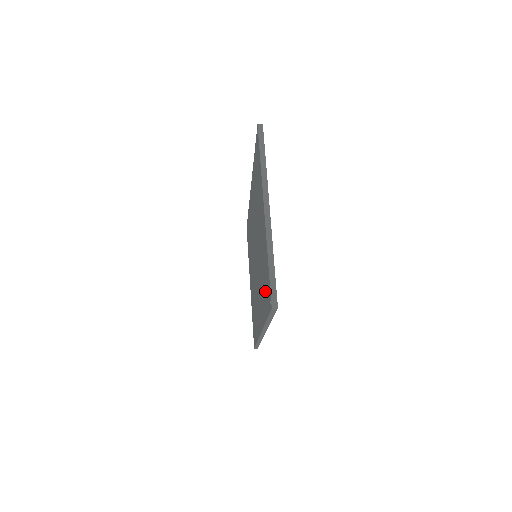
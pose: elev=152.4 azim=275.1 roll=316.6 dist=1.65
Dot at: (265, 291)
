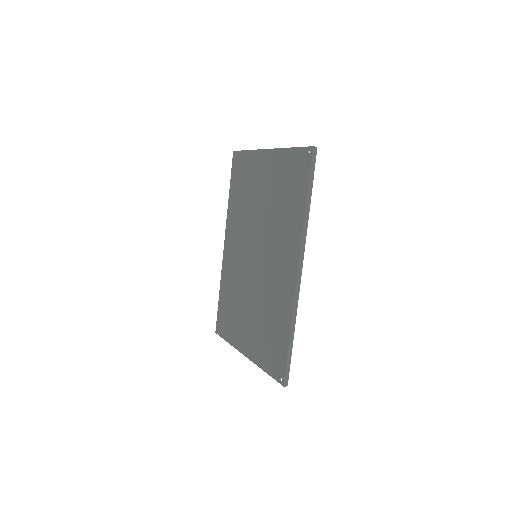
Dot at: (293, 187)
